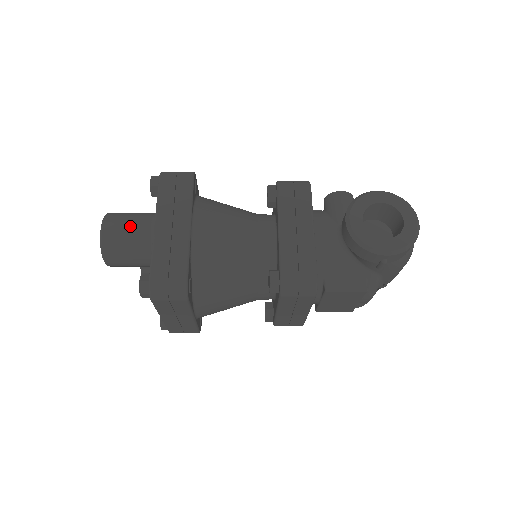
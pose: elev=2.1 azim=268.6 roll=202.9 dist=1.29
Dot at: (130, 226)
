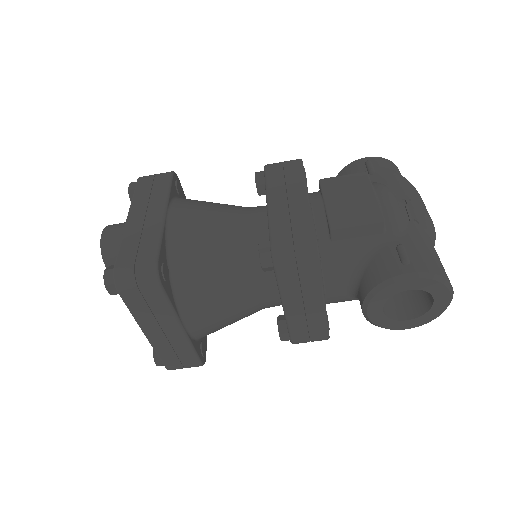
Dot at: occluded
